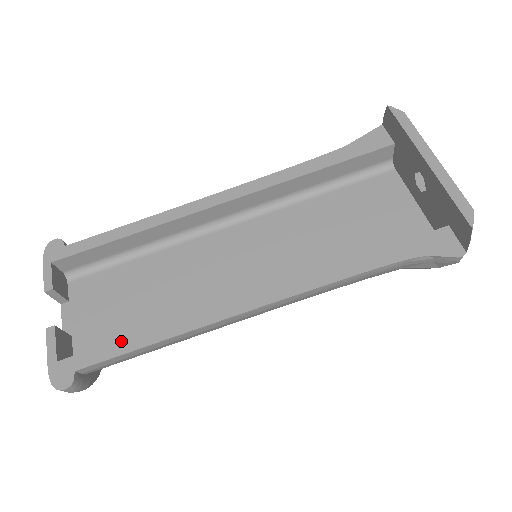
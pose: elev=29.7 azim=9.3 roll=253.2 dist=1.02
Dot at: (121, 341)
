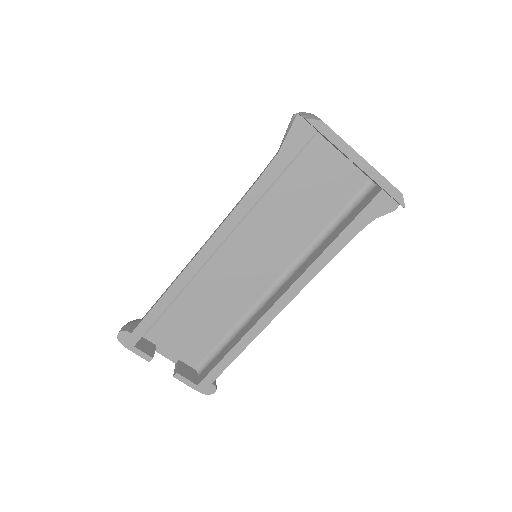
Dot at: (224, 359)
